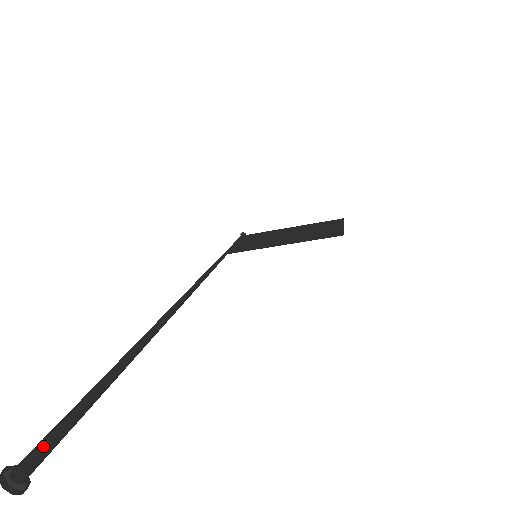
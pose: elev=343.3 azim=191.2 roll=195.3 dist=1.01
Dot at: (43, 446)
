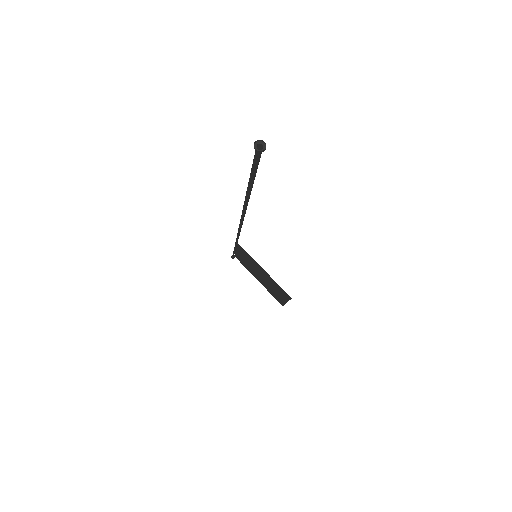
Dot at: occluded
